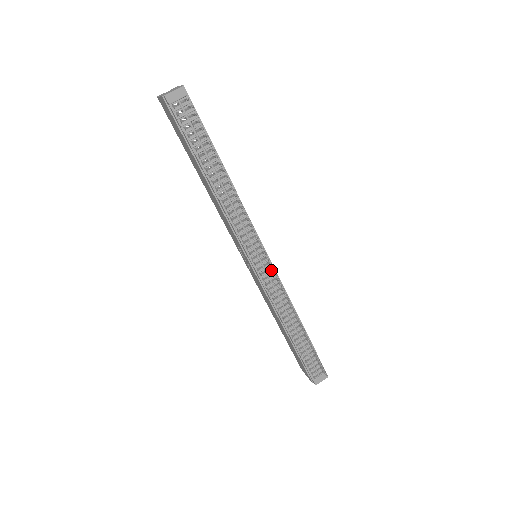
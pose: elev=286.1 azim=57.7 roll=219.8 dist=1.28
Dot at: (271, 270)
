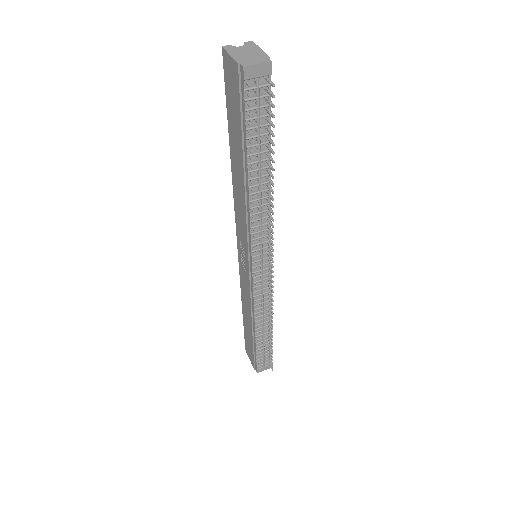
Dot at: (267, 277)
